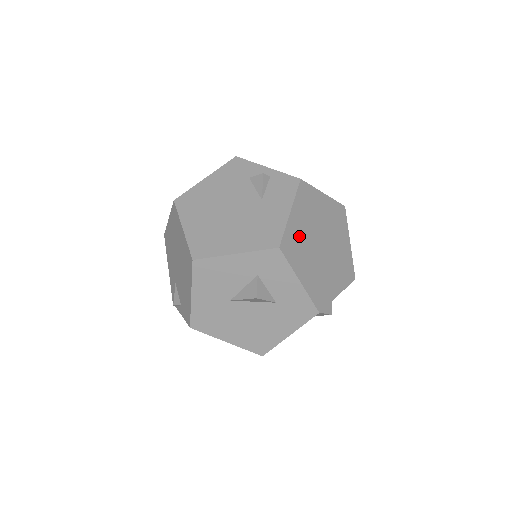
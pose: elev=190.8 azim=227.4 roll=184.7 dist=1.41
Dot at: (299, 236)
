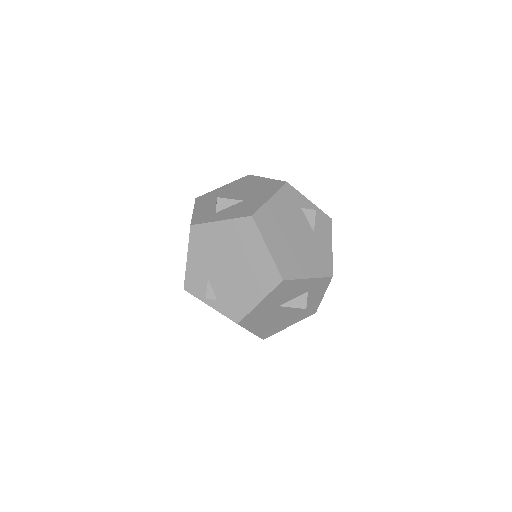
Dot at: occluded
